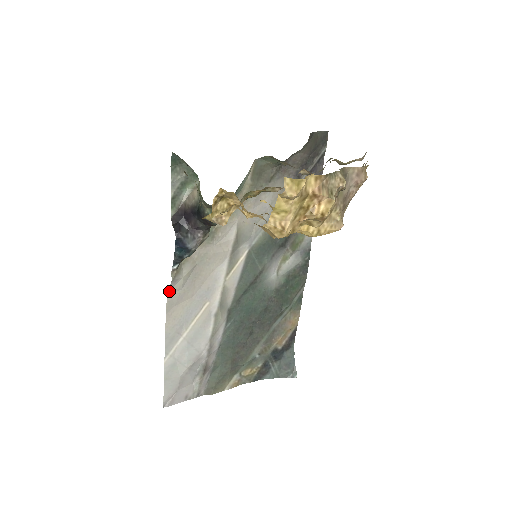
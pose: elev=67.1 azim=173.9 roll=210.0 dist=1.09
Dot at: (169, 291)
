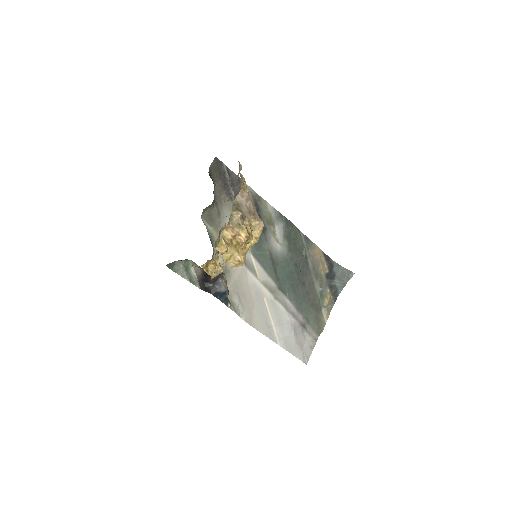
Dot at: (241, 317)
